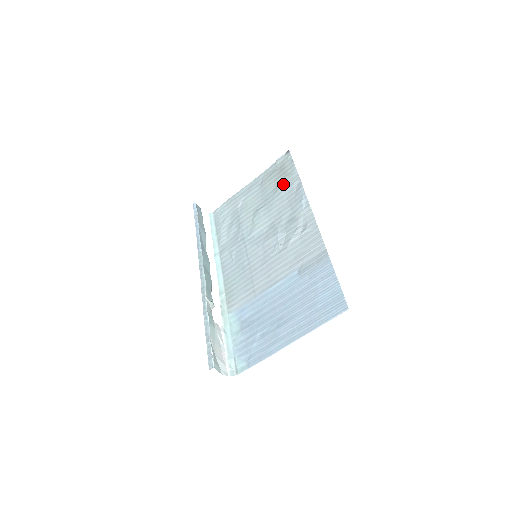
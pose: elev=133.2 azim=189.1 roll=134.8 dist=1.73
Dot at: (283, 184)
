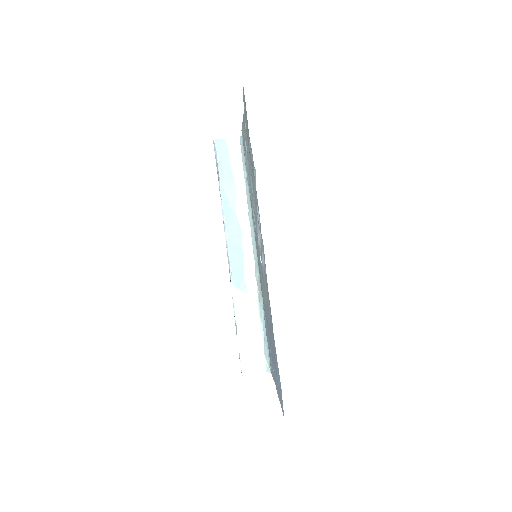
Dot at: (250, 158)
